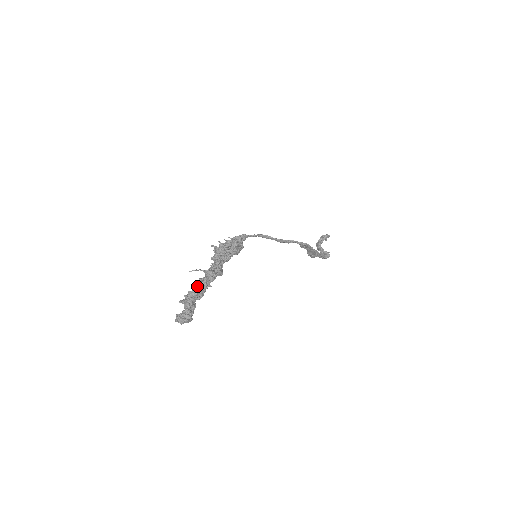
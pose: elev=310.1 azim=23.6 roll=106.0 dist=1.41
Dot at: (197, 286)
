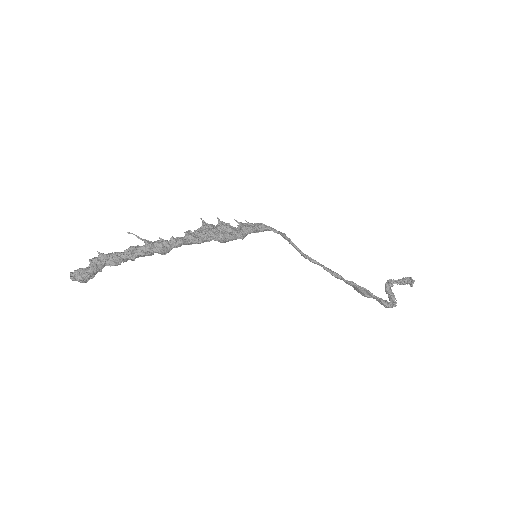
Dot at: occluded
